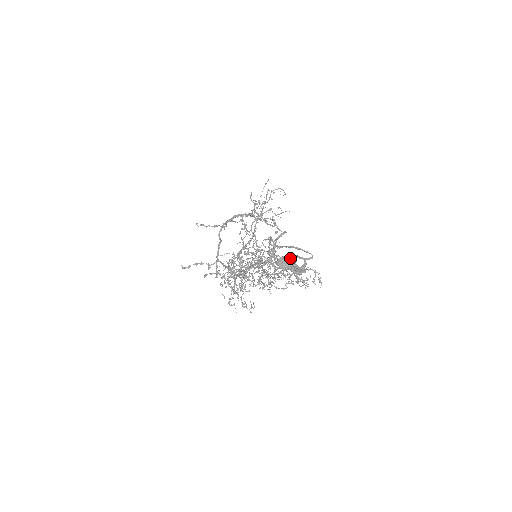
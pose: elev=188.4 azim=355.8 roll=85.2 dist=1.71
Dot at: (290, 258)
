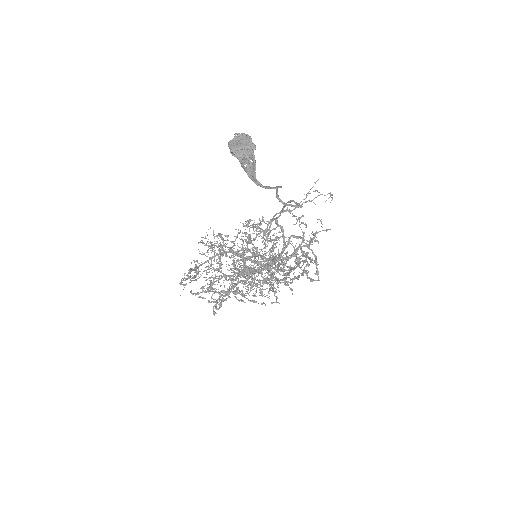
Dot at: (248, 139)
